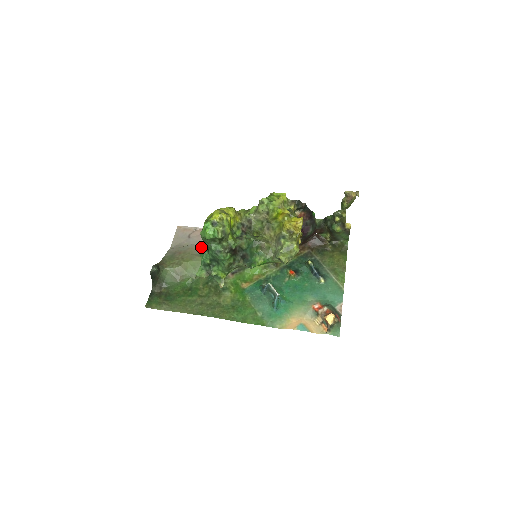
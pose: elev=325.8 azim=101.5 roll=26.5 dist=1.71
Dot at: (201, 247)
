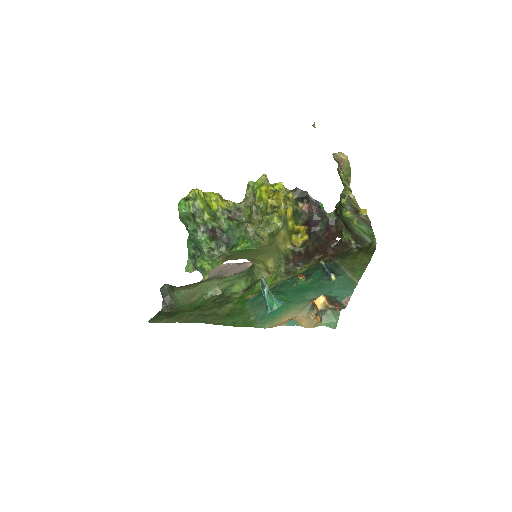
Dot at: (188, 238)
